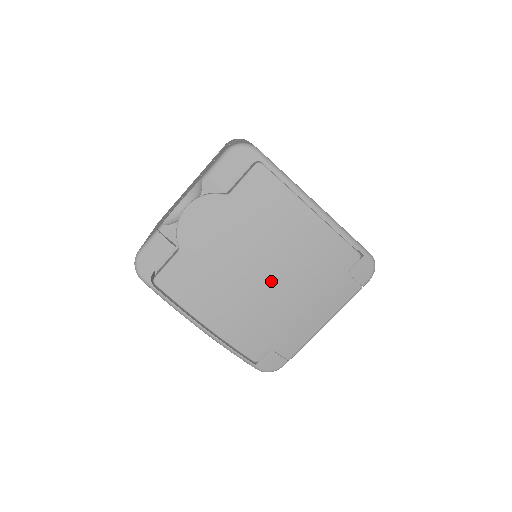
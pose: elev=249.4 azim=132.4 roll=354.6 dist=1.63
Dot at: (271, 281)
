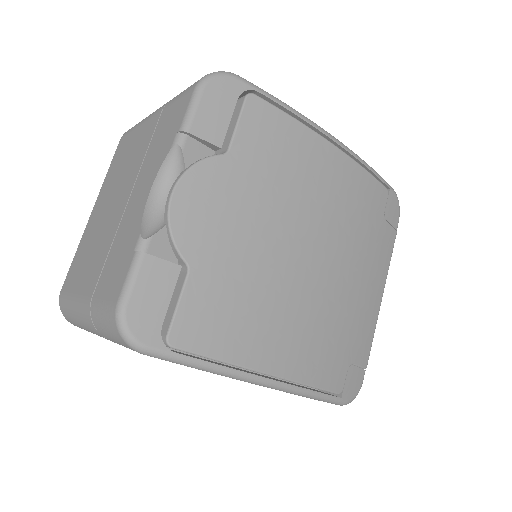
Dot at: (323, 261)
